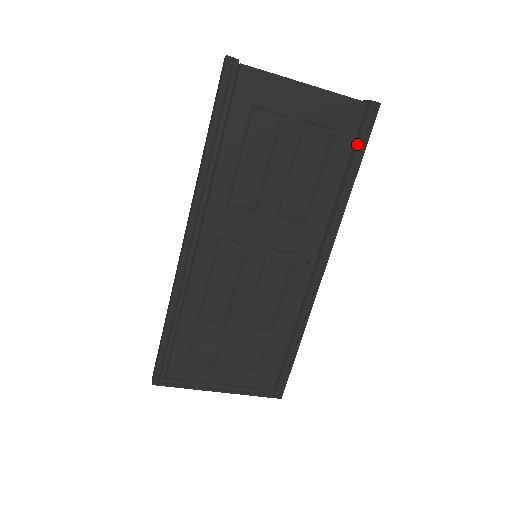
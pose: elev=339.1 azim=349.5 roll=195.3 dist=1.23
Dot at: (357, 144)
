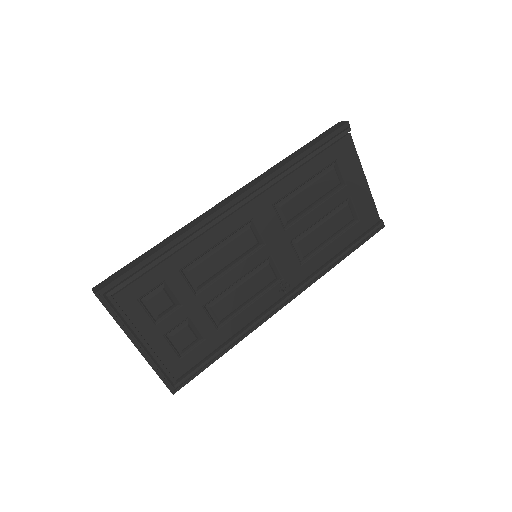
Dot at: (360, 238)
